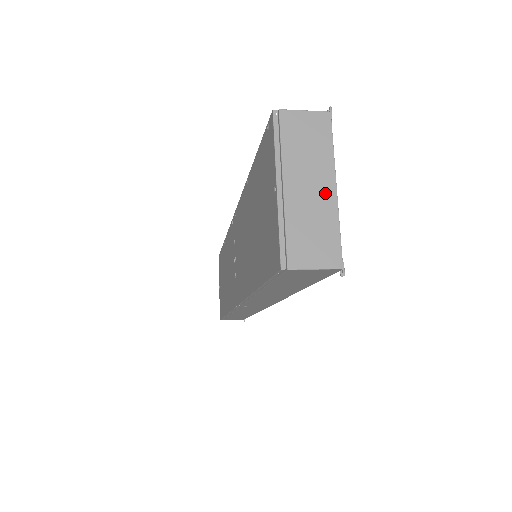
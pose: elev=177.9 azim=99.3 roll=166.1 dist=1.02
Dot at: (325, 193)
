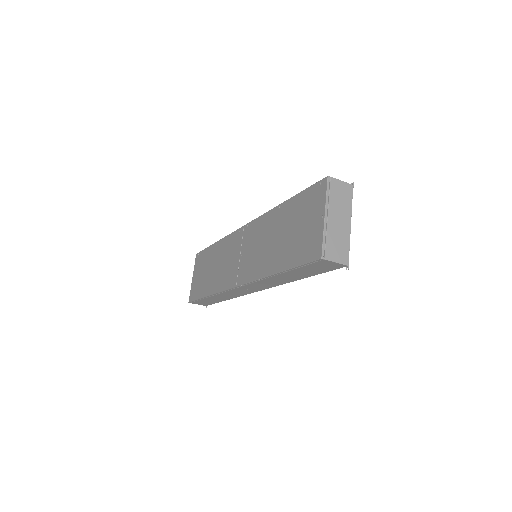
Dot at: (346, 226)
